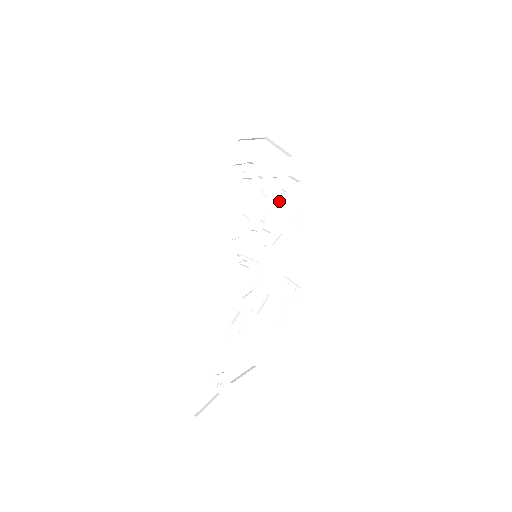
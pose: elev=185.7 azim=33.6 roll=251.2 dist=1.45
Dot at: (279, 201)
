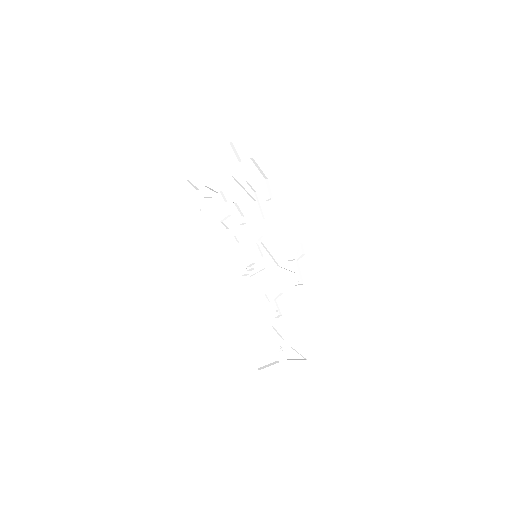
Dot at: (246, 194)
